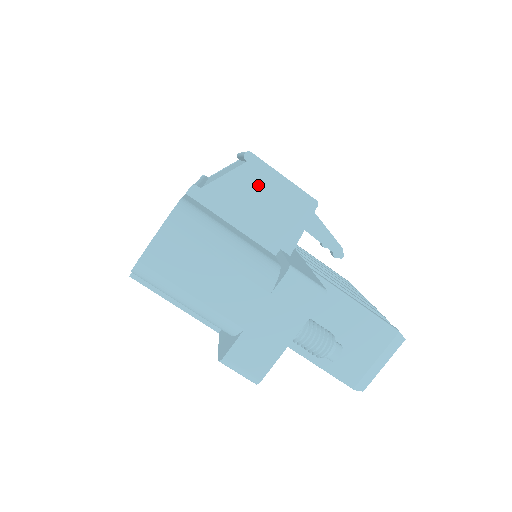
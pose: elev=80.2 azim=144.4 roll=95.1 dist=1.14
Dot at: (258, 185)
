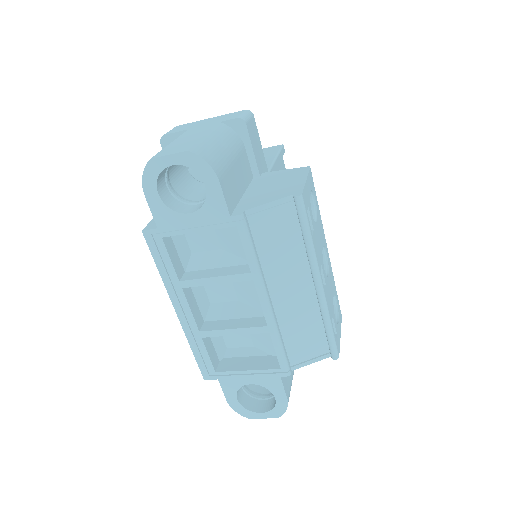
Dot at: occluded
